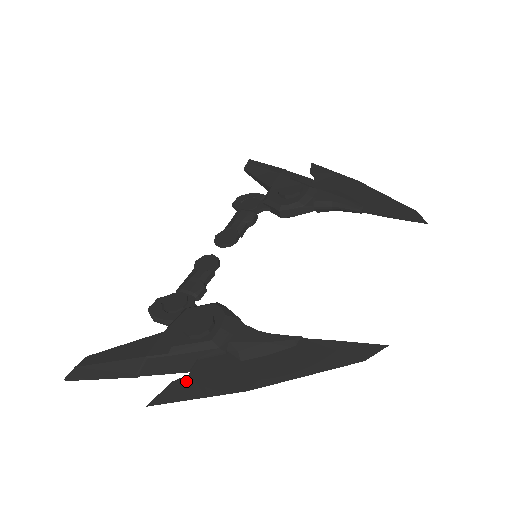
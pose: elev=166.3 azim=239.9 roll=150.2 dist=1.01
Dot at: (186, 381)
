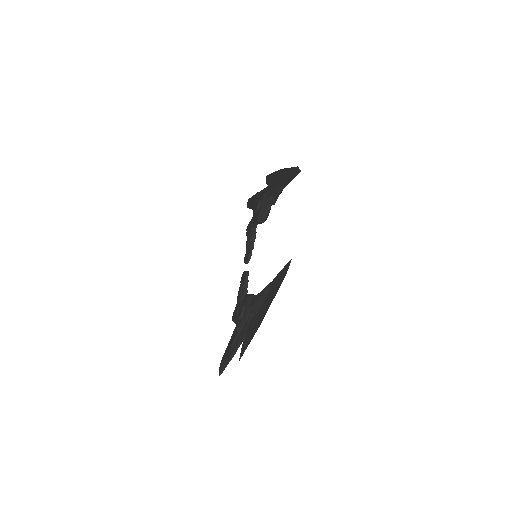
Dot at: (245, 340)
